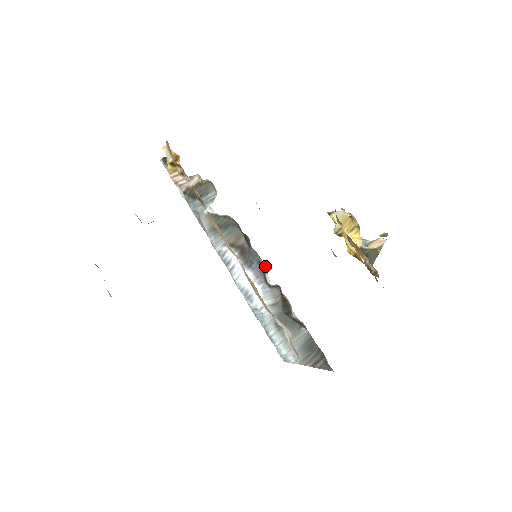
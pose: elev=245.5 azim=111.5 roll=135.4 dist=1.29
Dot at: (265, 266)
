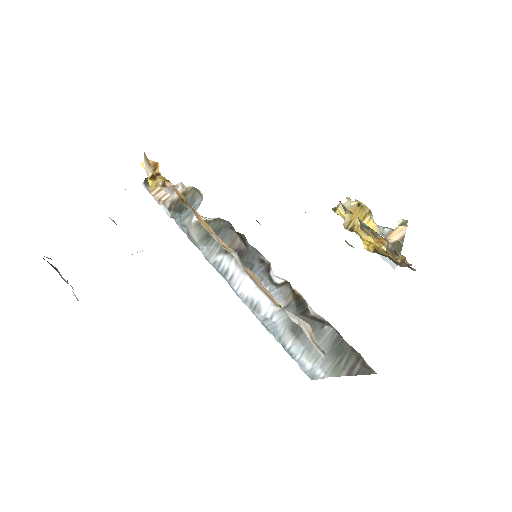
Dot at: (268, 263)
